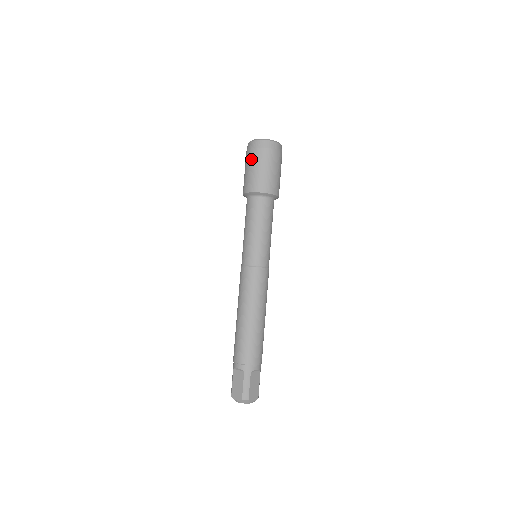
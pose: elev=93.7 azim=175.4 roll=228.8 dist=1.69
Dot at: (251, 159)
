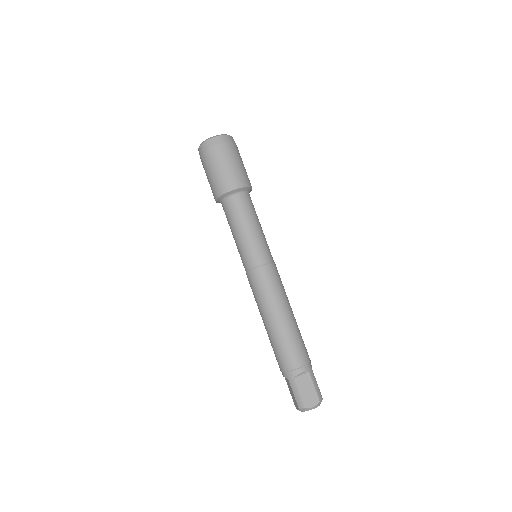
Dot at: occluded
